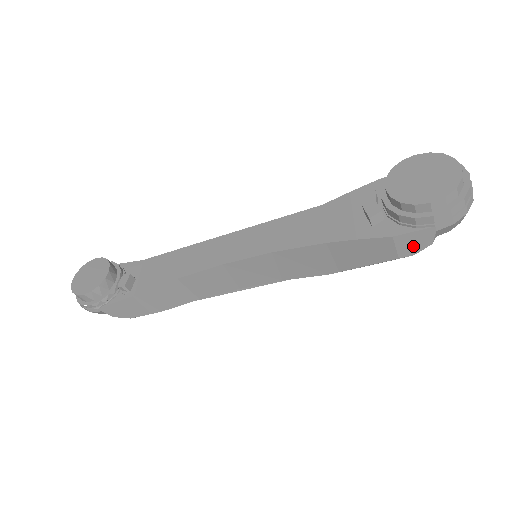
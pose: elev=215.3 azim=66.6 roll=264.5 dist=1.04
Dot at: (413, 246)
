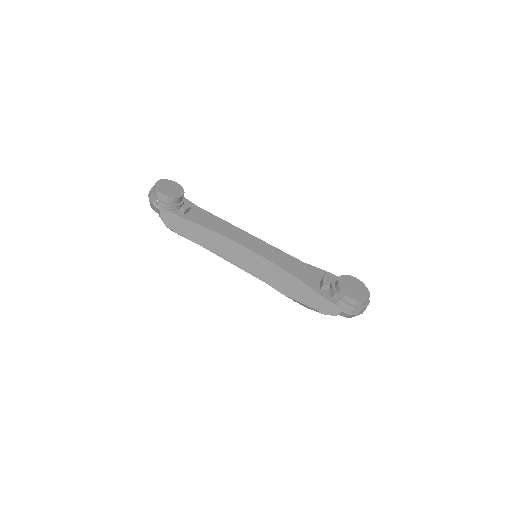
Dot at: (328, 310)
